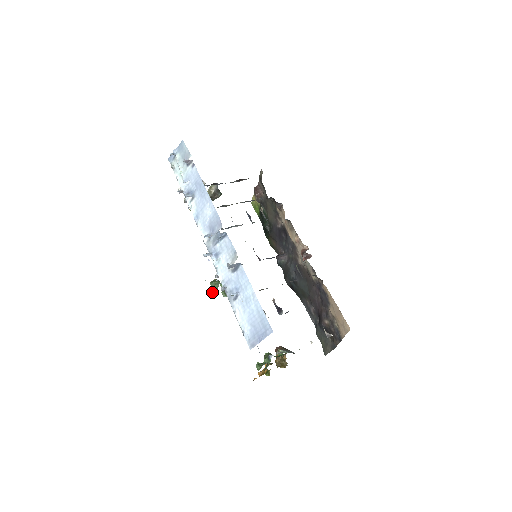
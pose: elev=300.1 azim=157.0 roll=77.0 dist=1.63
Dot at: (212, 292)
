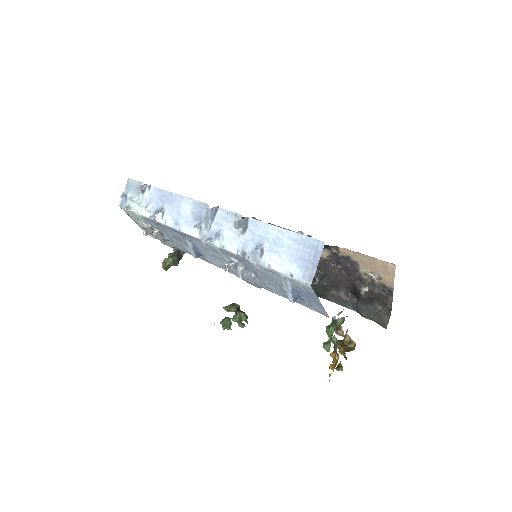
Dot at: (227, 329)
